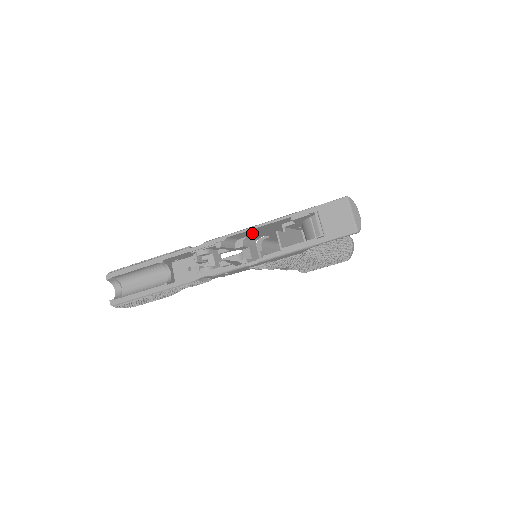
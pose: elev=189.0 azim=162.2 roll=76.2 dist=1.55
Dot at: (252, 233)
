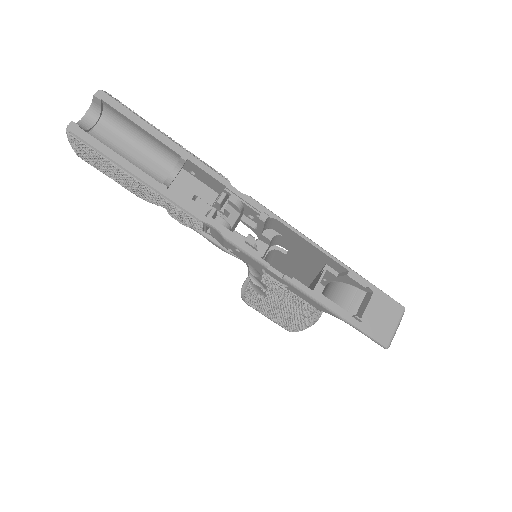
Dot at: (294, 240)
